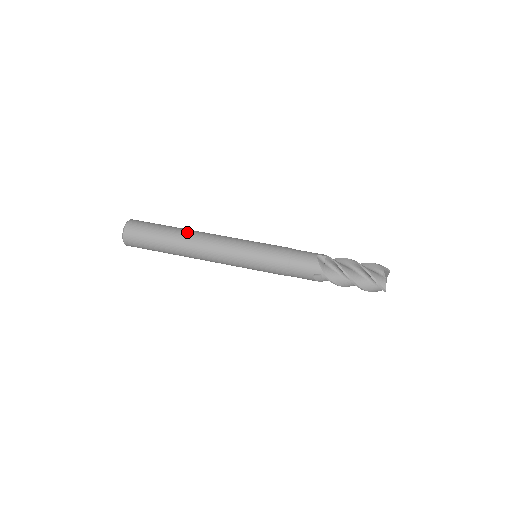
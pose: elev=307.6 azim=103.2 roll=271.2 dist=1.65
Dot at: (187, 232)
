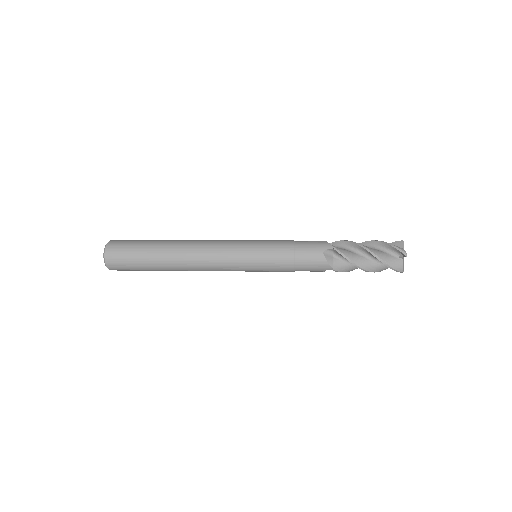
Dot at: occluded
